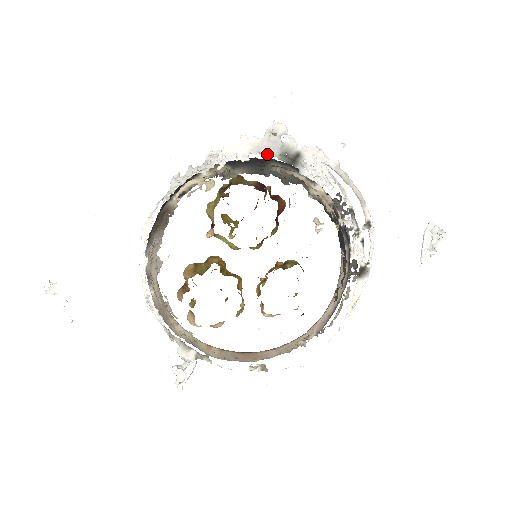
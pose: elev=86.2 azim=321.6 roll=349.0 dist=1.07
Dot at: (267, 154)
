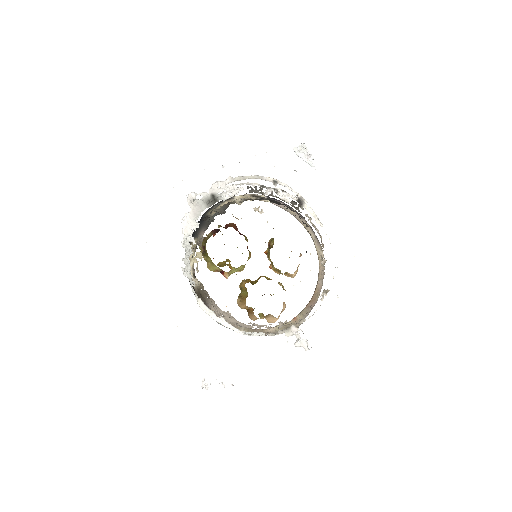
Dot at: occluded
